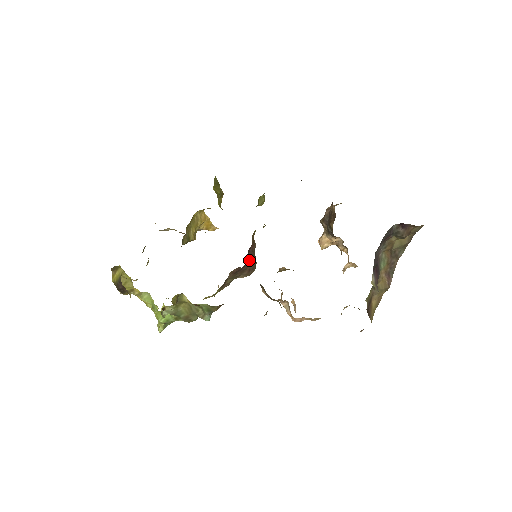
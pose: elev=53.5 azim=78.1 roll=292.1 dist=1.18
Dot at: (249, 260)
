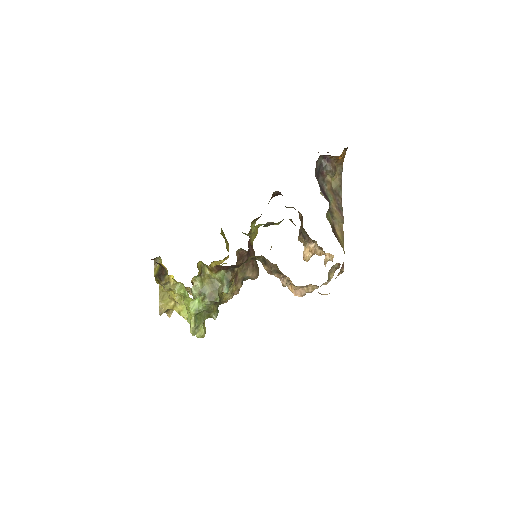
Dot at: (251, 255)
